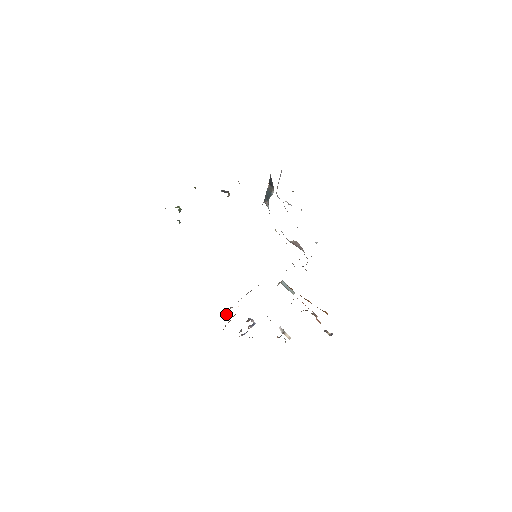
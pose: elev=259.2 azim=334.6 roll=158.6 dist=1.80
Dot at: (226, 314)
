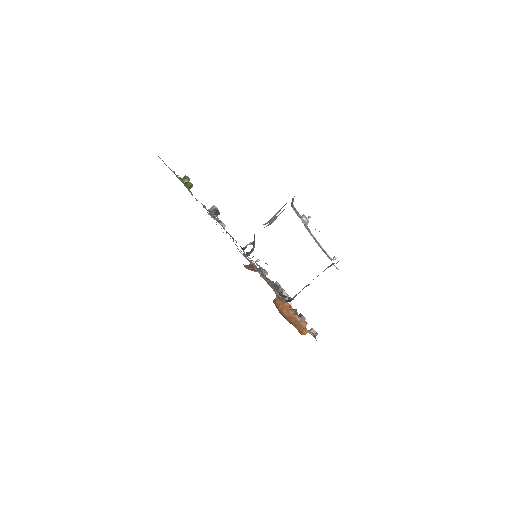
Dot at: (246, 254)
